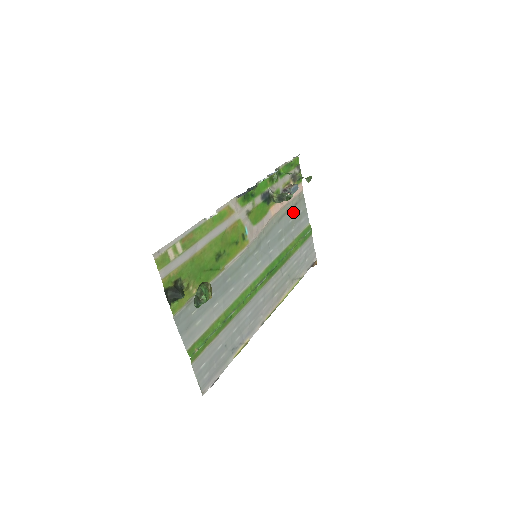
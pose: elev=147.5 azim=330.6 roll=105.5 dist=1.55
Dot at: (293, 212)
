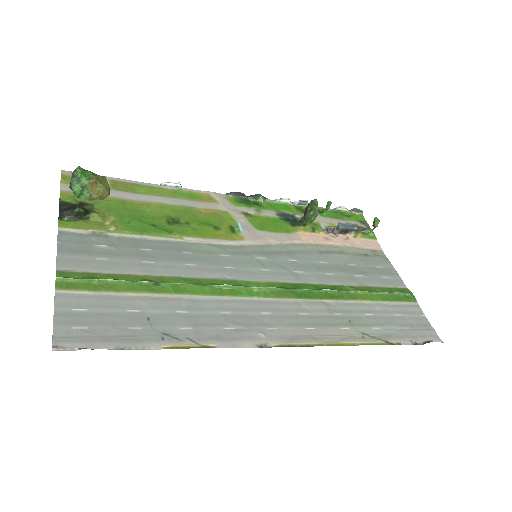
Dot at: (358, 260)
